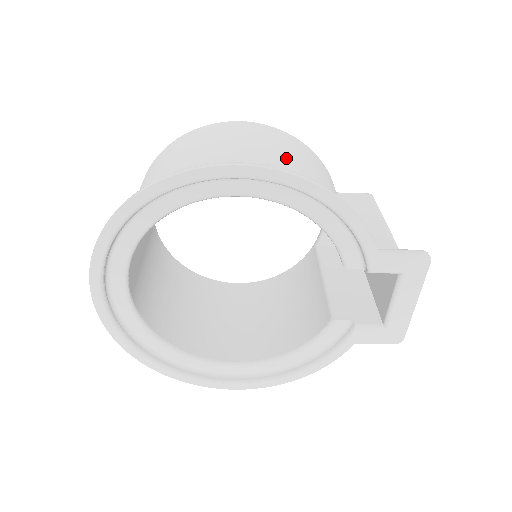
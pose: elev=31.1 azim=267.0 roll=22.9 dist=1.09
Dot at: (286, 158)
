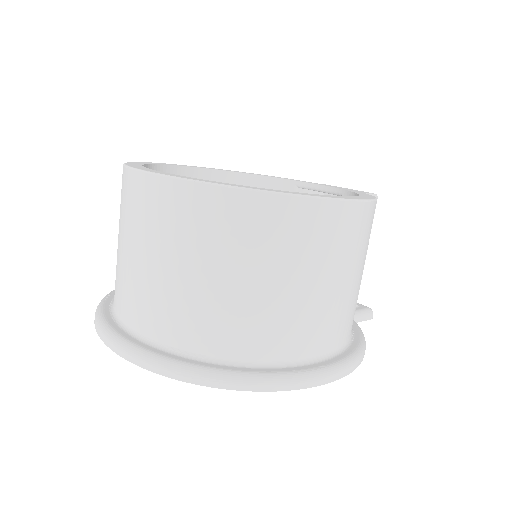
Dot at: (357, 284)
